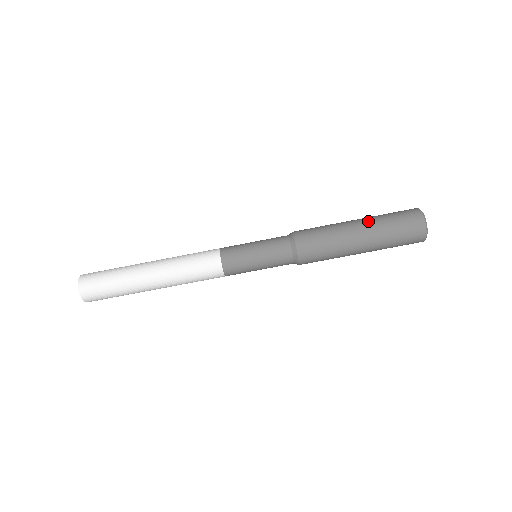
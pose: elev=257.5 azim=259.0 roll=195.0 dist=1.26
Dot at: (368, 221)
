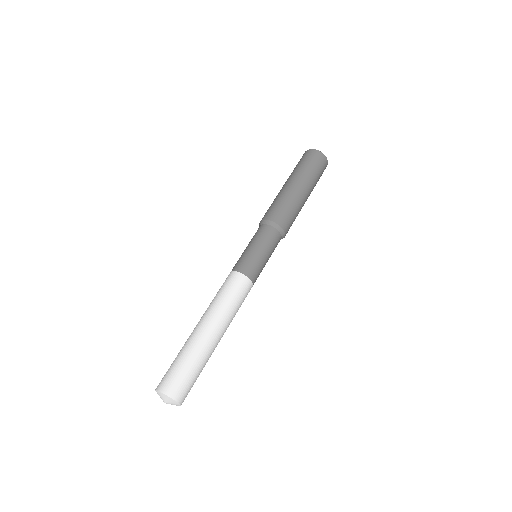
Dot at: (292, 176)
